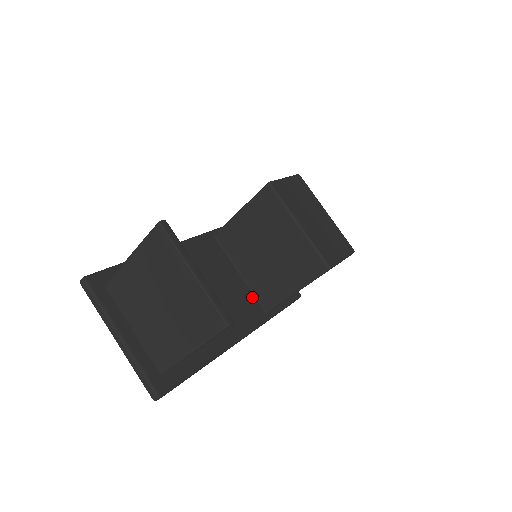
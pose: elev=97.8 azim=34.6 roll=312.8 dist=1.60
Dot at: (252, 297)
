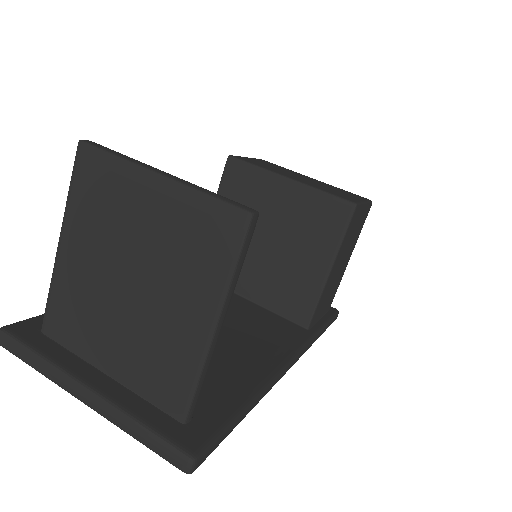
Dot at: (277, 318)
